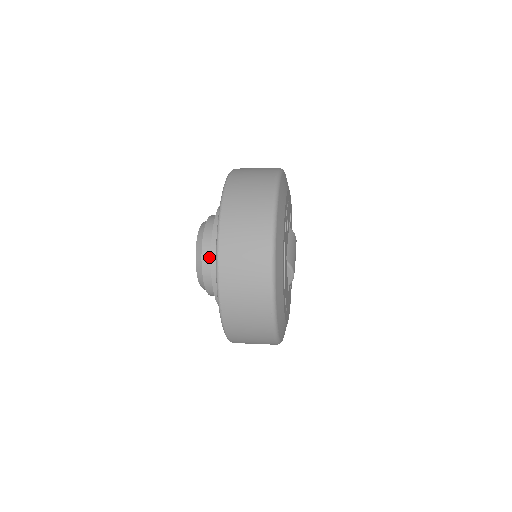
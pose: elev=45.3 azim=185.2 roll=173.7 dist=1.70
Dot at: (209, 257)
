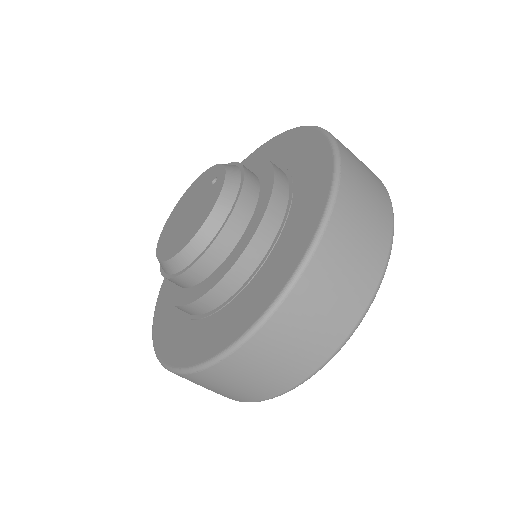
Dot at: (246, 212)
